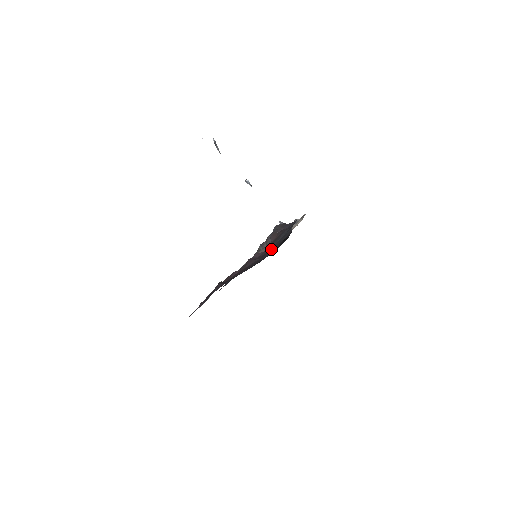
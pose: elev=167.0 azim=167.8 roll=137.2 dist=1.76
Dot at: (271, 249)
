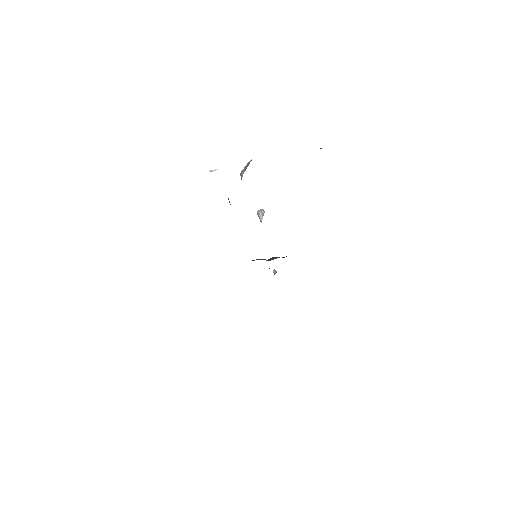
Dot at: occluded
